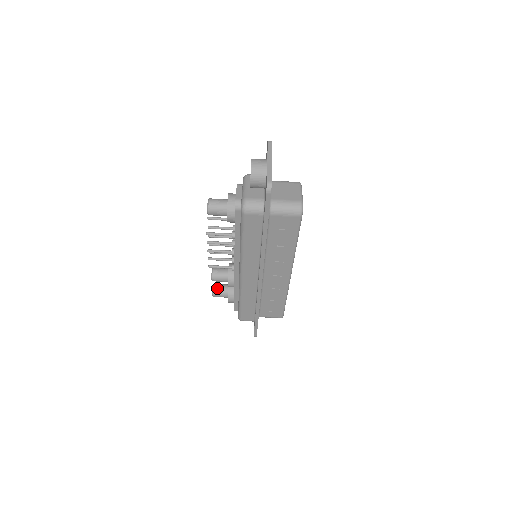
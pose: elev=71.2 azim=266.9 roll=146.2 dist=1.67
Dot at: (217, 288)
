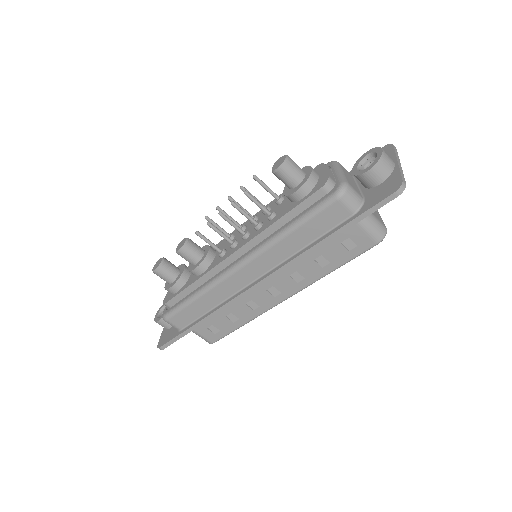
Dot at: (167, 264)
